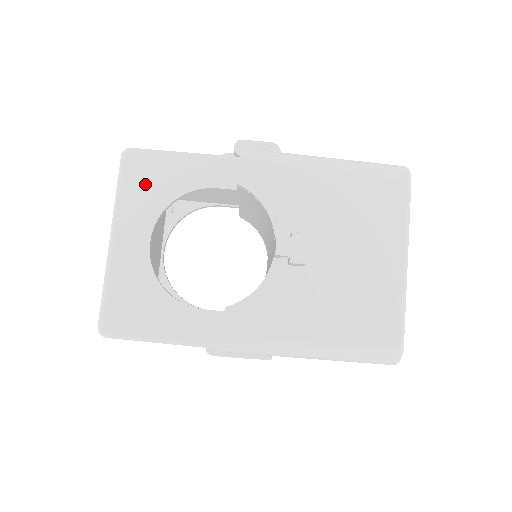
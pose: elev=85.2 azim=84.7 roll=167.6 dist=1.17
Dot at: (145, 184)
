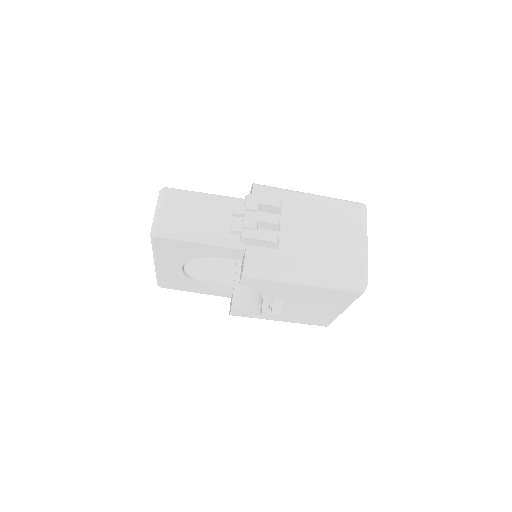
Dot at: (173, 251)
